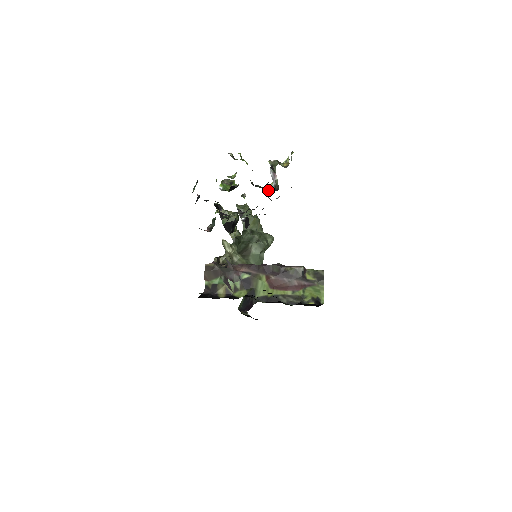
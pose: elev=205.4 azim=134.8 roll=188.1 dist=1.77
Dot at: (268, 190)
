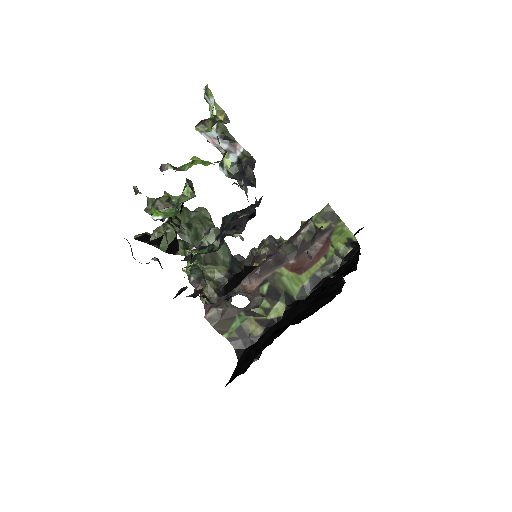
Dot at: (242, 173)
